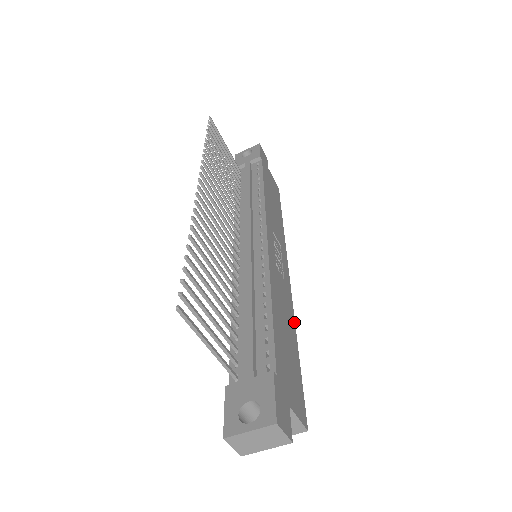
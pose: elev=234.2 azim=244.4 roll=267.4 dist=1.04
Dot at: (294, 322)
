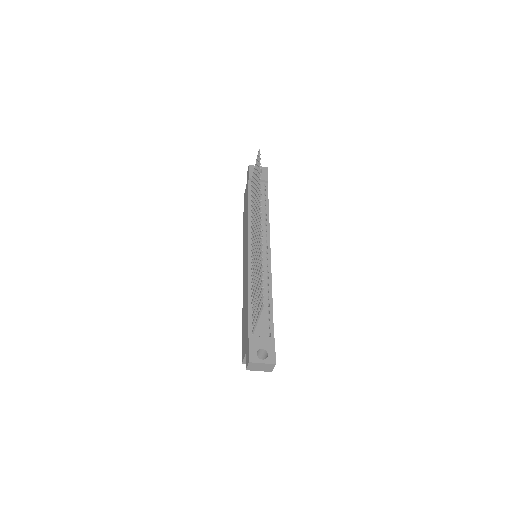
Dot at: occluded
